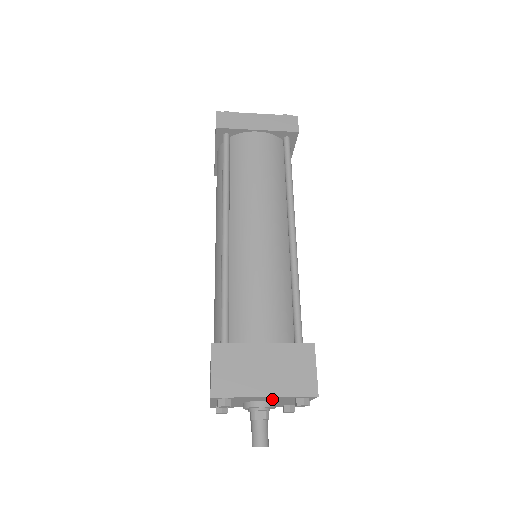
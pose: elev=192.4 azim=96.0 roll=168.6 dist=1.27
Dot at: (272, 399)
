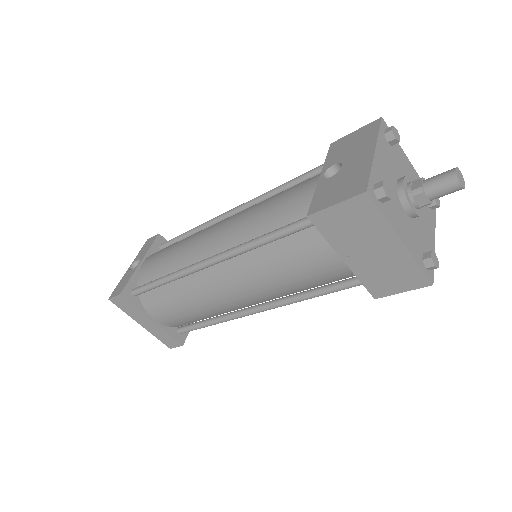
Dot at: occluded
